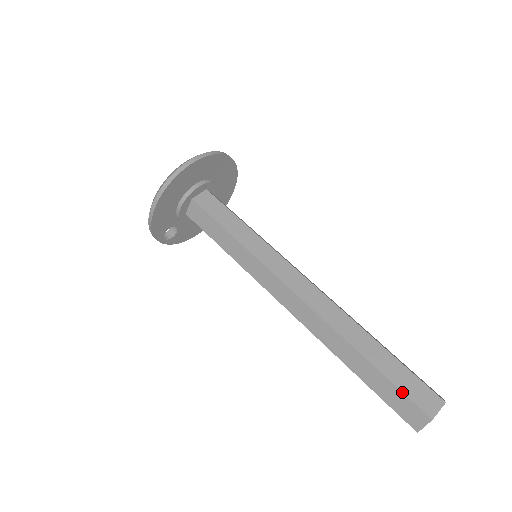
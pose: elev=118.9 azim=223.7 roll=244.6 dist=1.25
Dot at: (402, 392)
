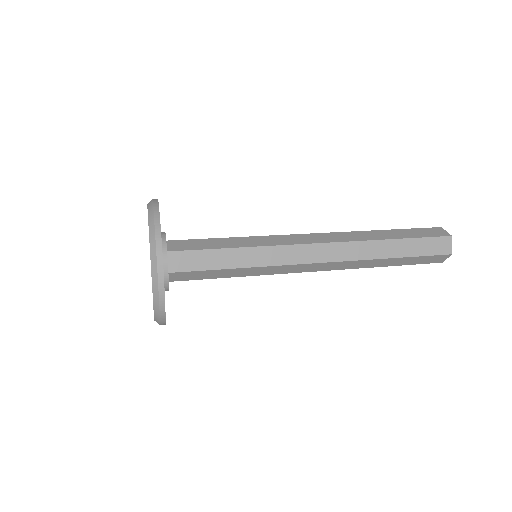
Dot at: (417, 228)
